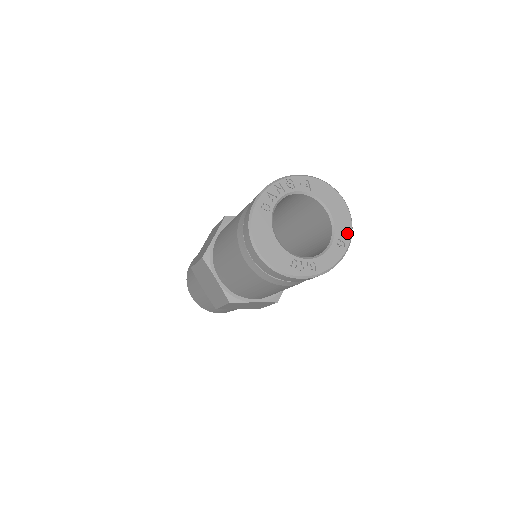
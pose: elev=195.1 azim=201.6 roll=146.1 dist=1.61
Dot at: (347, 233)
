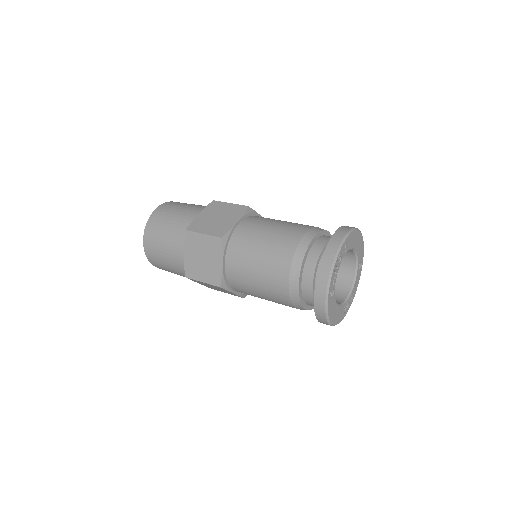
Dot at: (362, 254)
